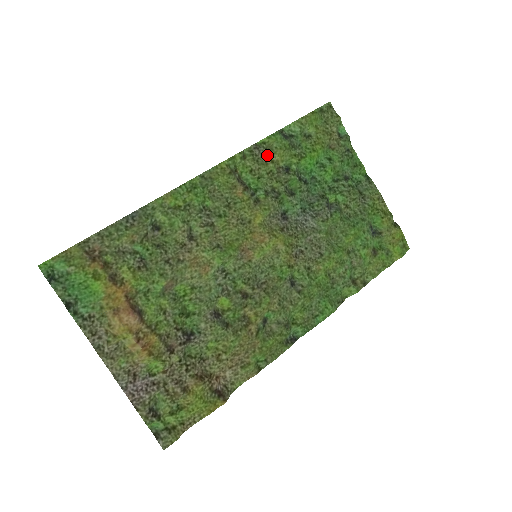
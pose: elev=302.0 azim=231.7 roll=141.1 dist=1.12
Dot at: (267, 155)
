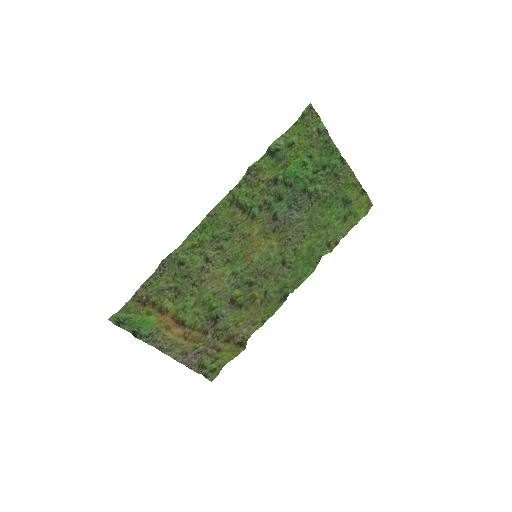
Dot at: (258, 176)
